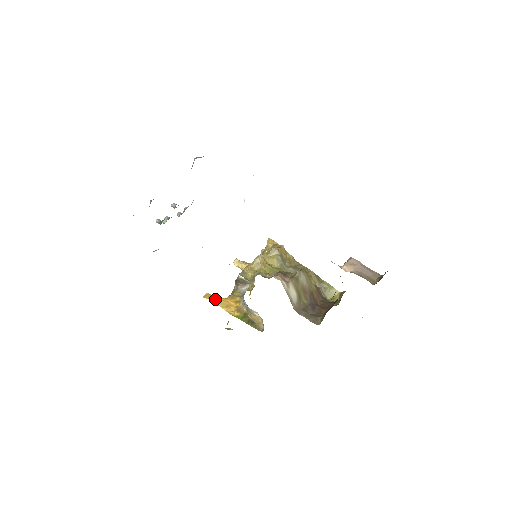
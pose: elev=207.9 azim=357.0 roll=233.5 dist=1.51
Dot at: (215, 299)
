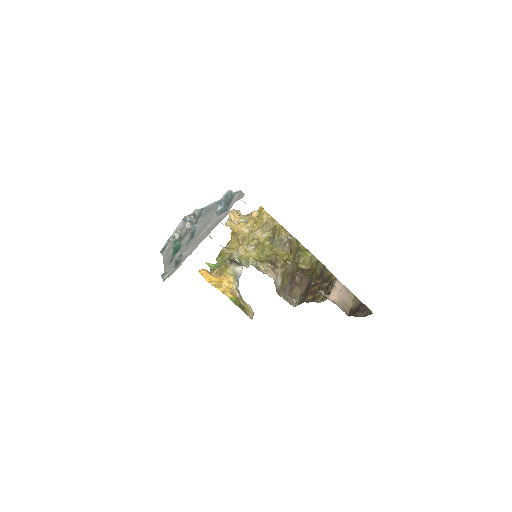
Dot at: (212, 282)
